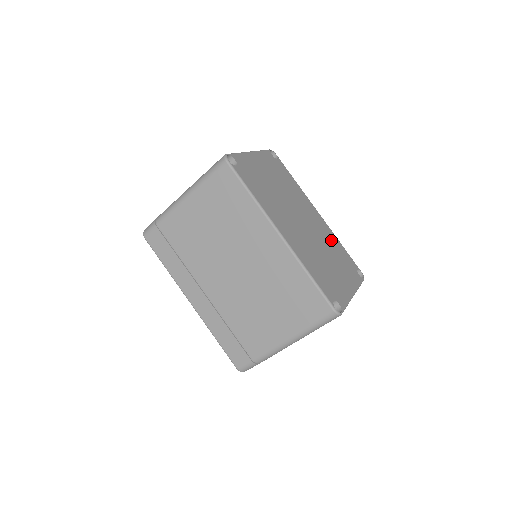
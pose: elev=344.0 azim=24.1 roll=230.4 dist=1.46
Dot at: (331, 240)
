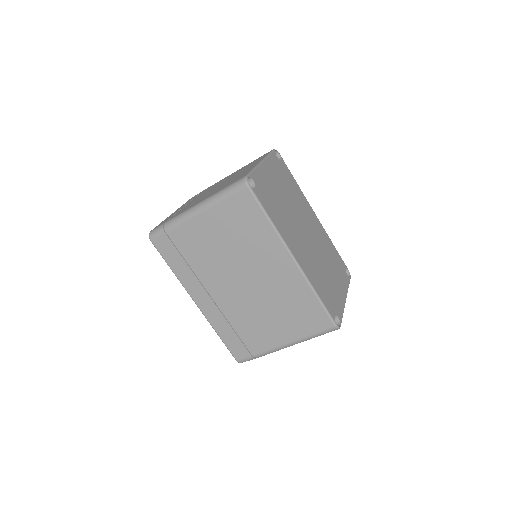
Dot at: (326, 244)
